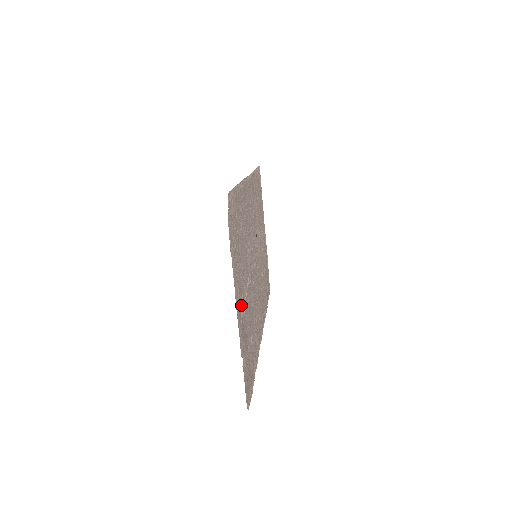
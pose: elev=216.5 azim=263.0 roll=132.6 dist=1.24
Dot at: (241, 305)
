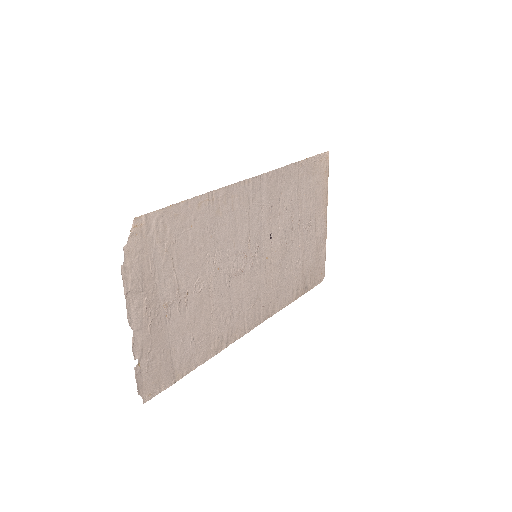
Dot at: (155, 314)
